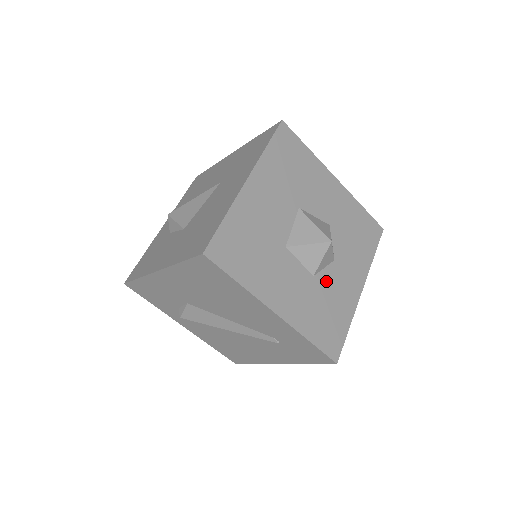
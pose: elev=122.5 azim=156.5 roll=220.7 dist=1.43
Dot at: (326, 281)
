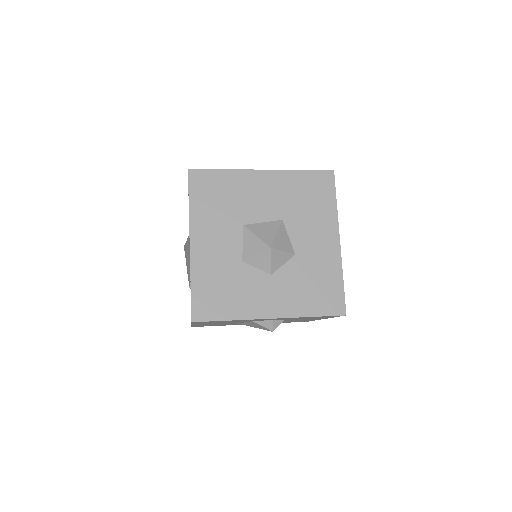
Dot at: (248, 276)
